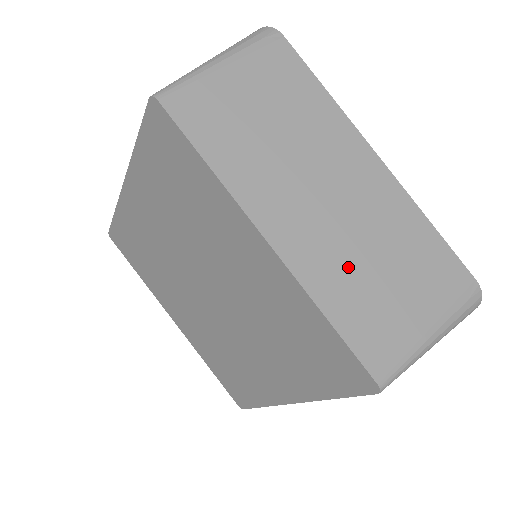
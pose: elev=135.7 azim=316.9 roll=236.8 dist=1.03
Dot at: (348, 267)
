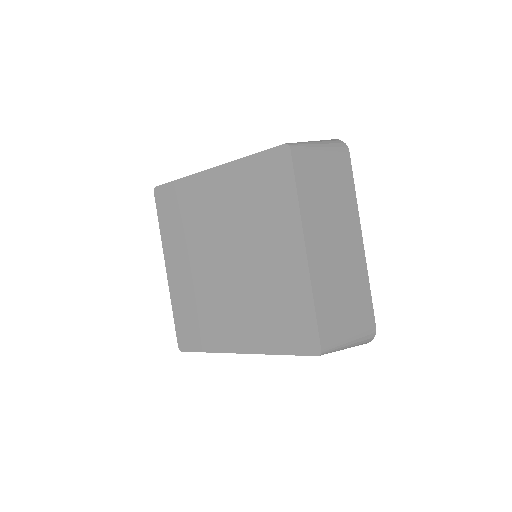
Dot at: occluded
